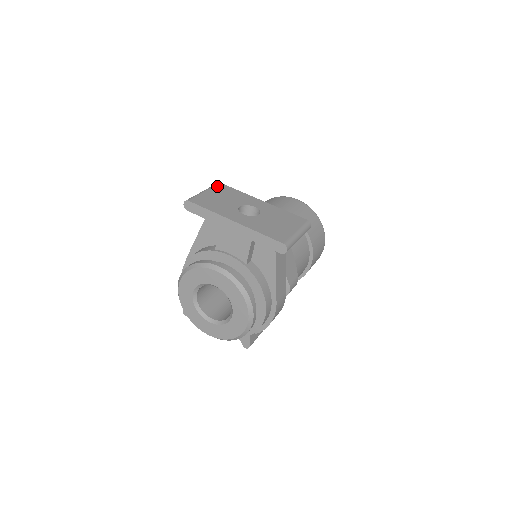
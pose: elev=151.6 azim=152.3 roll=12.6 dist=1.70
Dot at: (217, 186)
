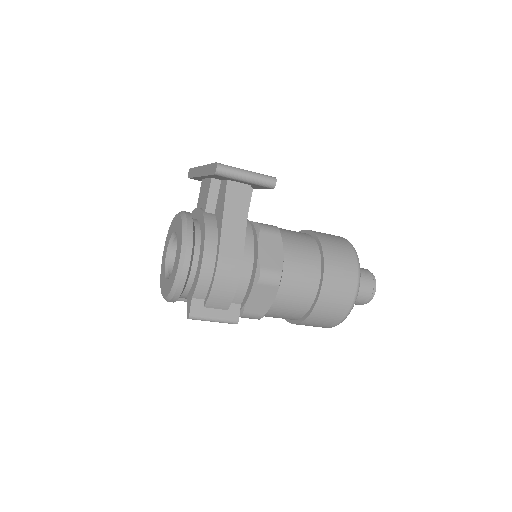
Dot at: occluded
